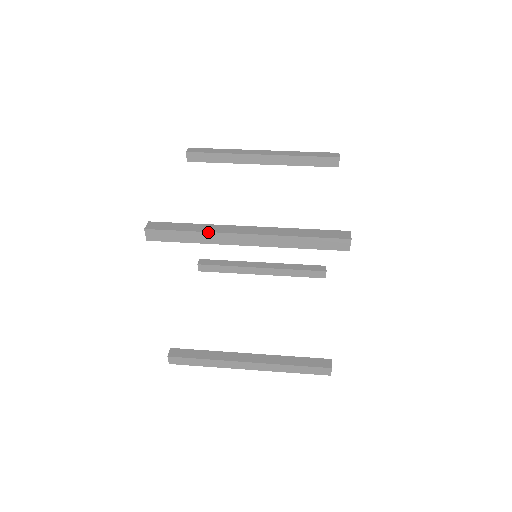
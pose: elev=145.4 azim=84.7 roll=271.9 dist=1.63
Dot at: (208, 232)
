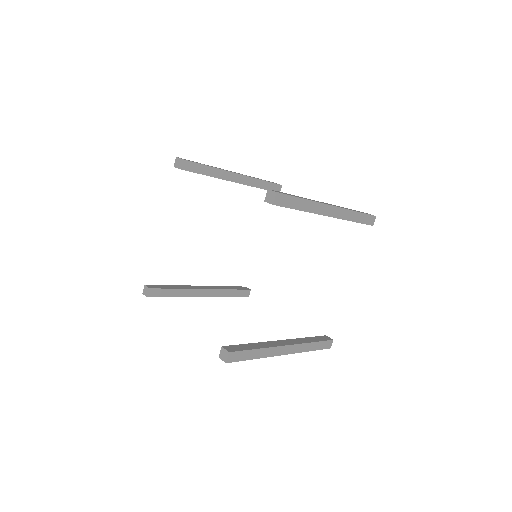
Dot at: (314, 201)
